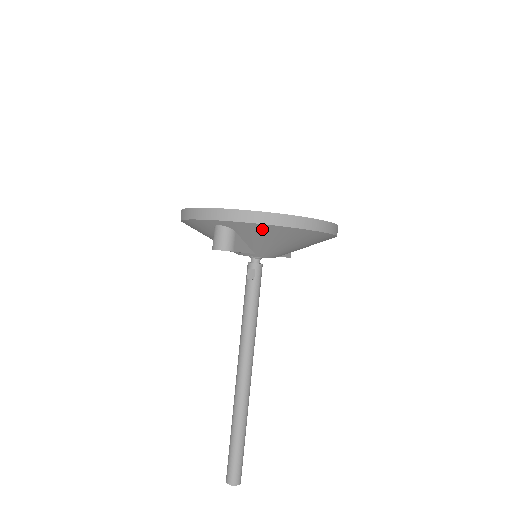
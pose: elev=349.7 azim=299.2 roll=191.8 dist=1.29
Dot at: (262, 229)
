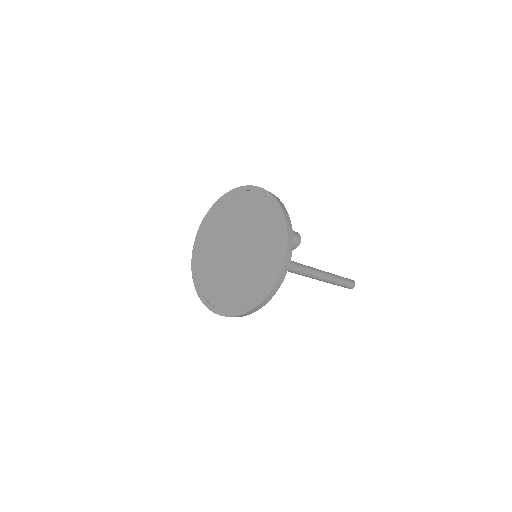
Dot at: occluded
